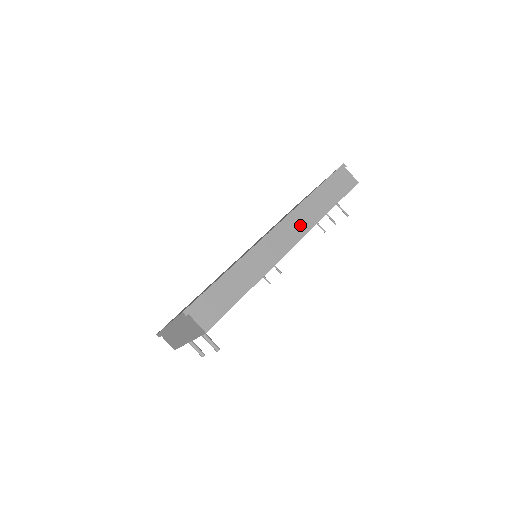
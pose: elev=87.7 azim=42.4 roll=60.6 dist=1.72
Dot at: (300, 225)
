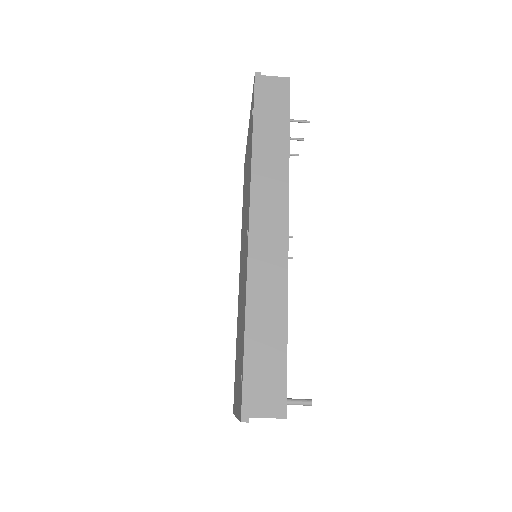
Dot at: (273, 192)
